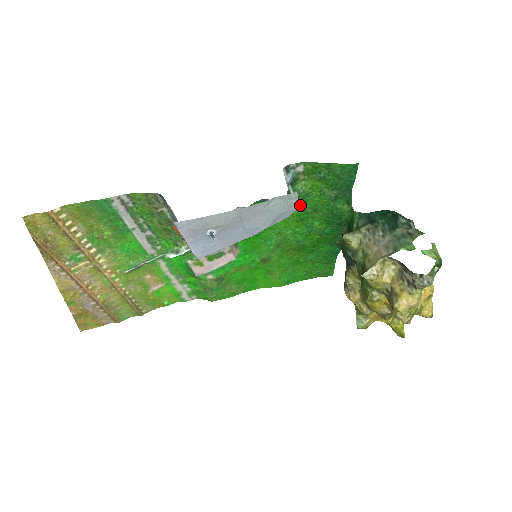
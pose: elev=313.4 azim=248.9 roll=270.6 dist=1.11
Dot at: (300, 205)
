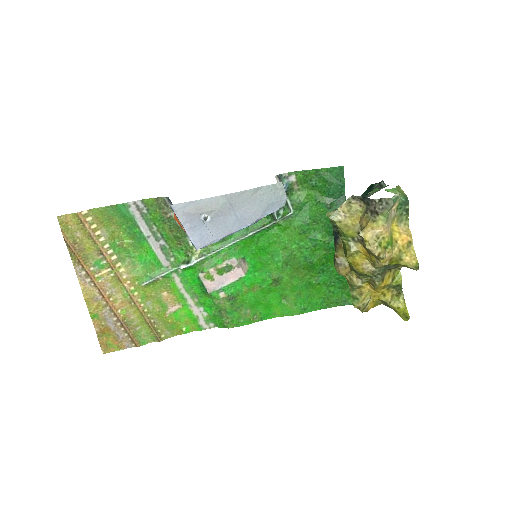
Dot at: (299, 216)
